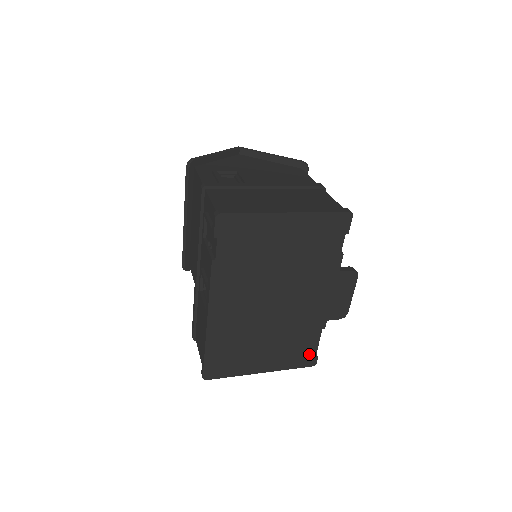
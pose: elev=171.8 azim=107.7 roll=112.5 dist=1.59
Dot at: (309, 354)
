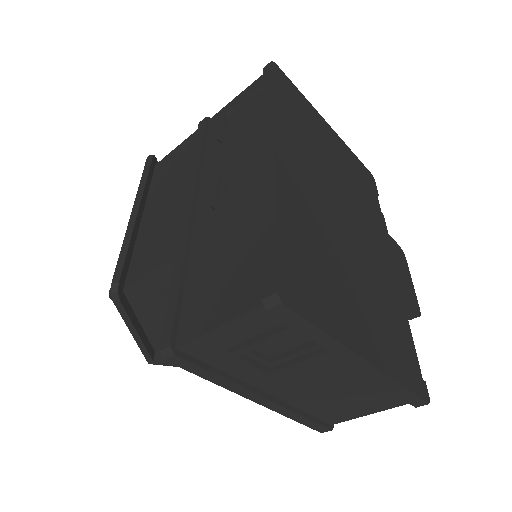
Dot at: (412, 365)
